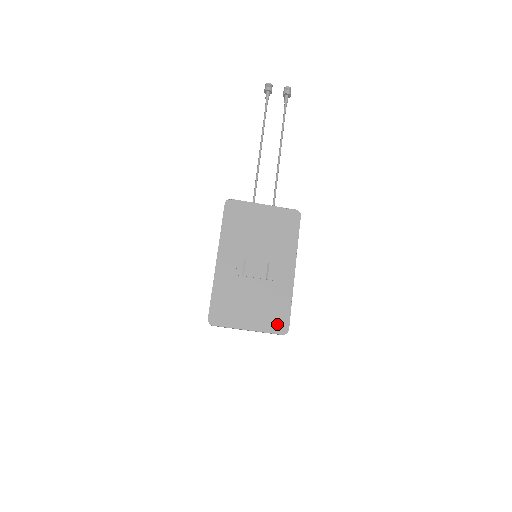
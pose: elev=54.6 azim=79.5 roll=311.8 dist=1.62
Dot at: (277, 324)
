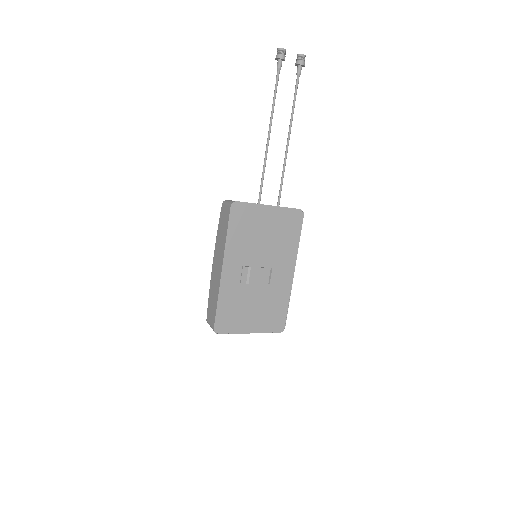
Dot at: (275, 324)
